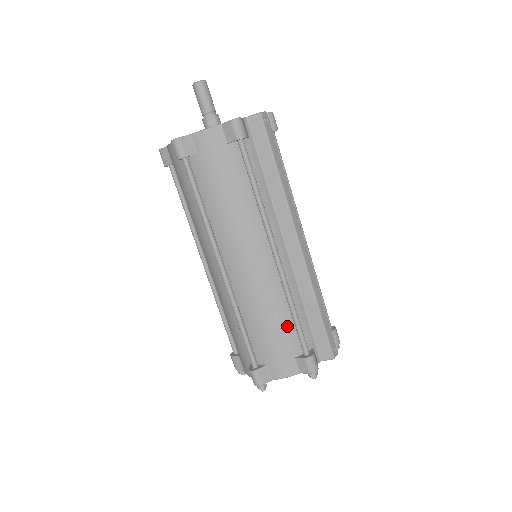
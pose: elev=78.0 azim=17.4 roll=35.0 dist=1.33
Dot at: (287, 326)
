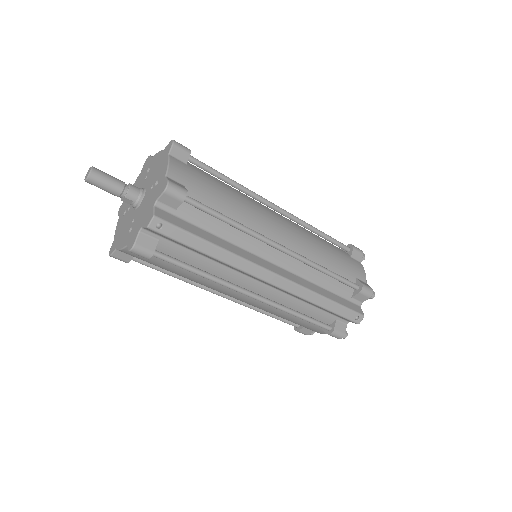
Dot at: occluded
